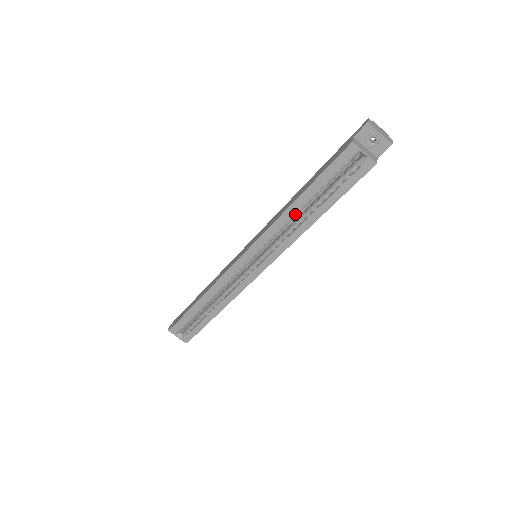
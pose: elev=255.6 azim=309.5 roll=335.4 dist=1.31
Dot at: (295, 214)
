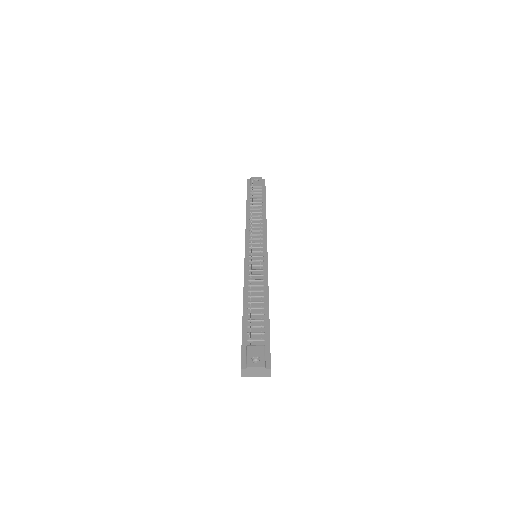
Dot at: occluded
